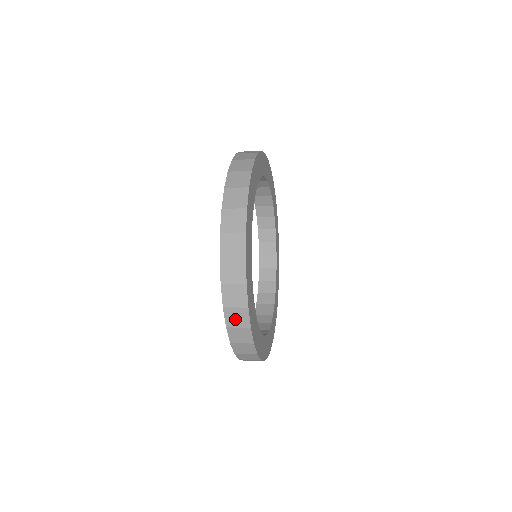
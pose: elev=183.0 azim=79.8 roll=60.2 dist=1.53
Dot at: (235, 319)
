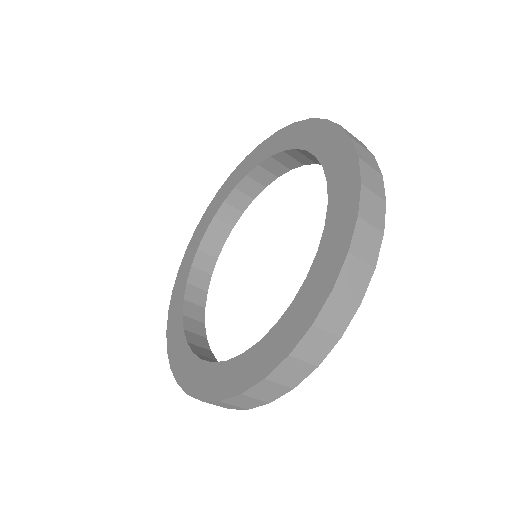
Dot at: (351, 280)
